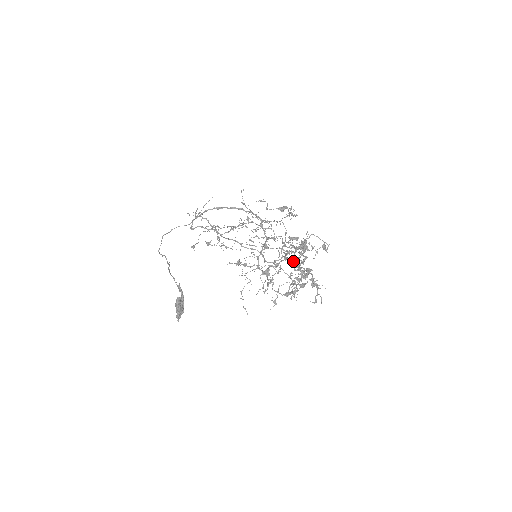
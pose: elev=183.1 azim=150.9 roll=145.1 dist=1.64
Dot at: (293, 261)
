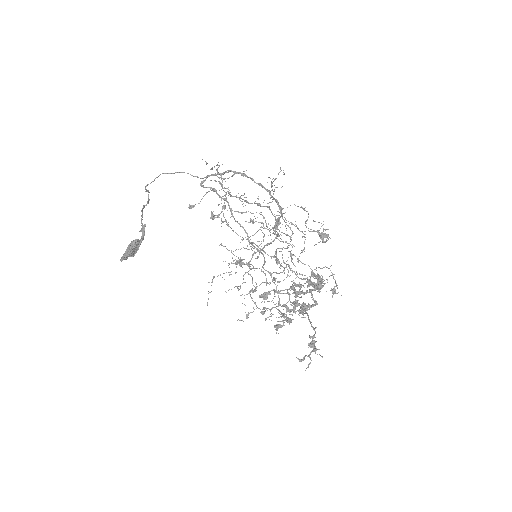
Dot at: occluded
